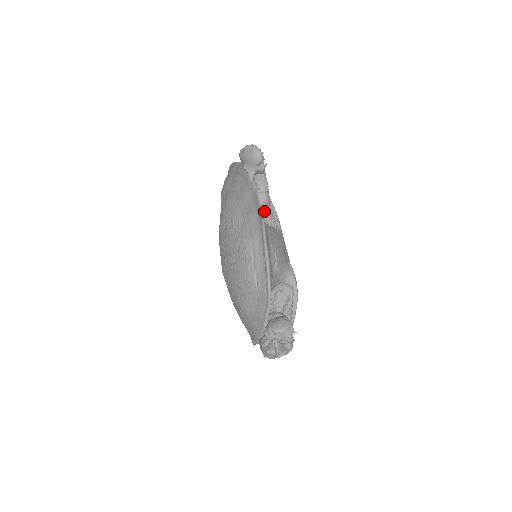
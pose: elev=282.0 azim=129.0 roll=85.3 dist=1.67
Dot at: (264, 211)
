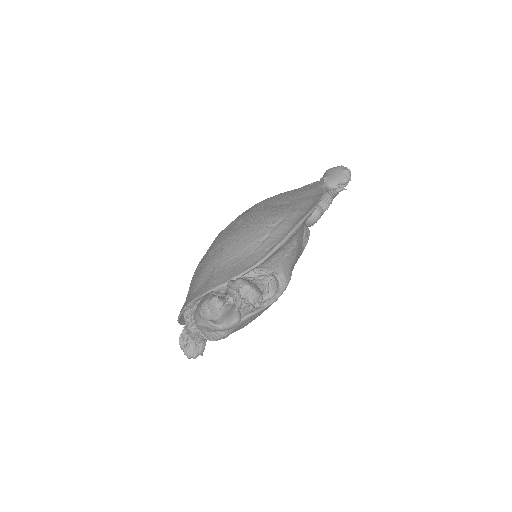
Dot at: occluded
